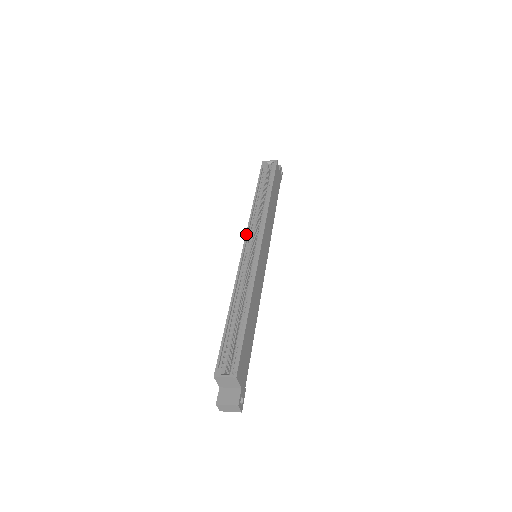
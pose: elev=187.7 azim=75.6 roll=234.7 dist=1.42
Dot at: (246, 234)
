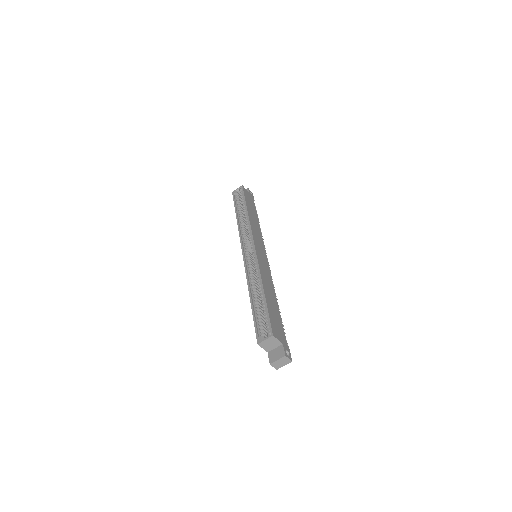
Dot at: (241, 244)
